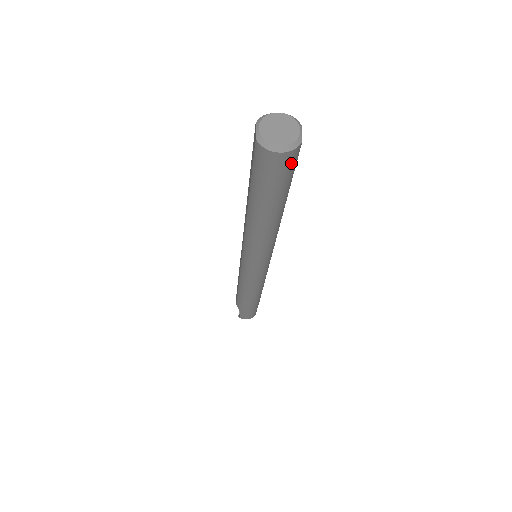
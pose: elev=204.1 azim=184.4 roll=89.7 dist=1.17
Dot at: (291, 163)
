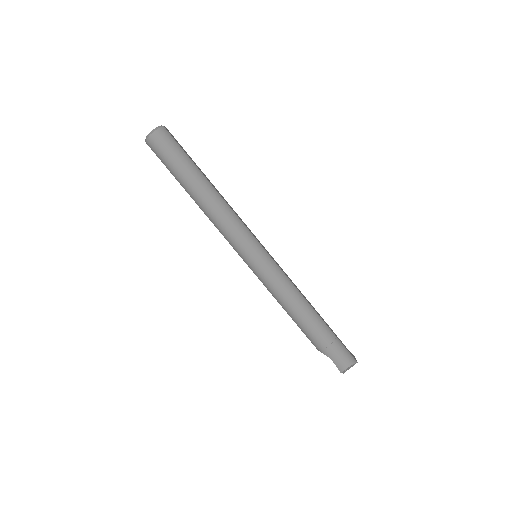
Dot at: (167, 138)
